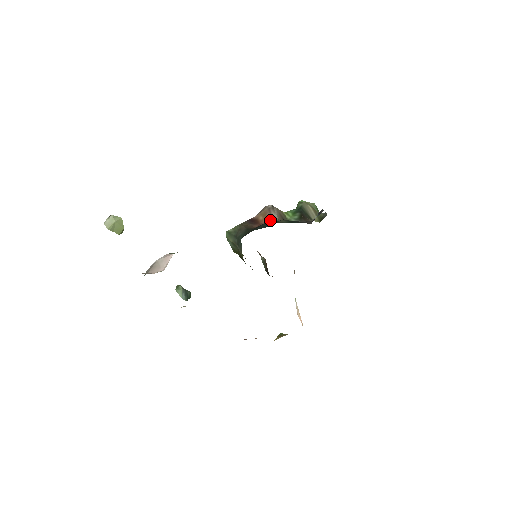
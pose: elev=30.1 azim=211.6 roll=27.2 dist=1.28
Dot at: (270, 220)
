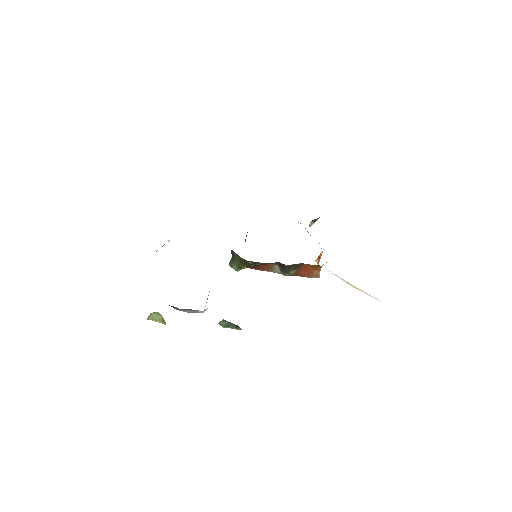
Dot at: (247, 232)
